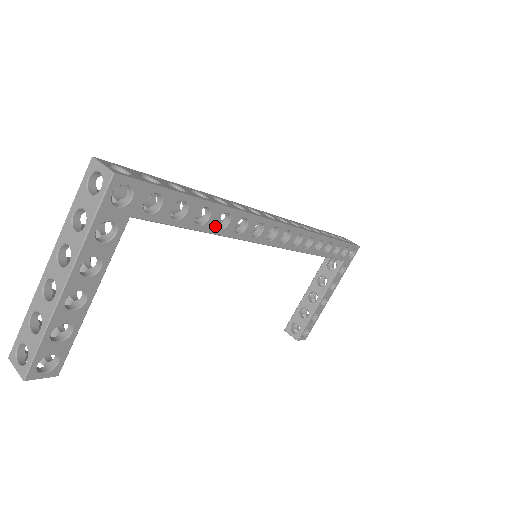
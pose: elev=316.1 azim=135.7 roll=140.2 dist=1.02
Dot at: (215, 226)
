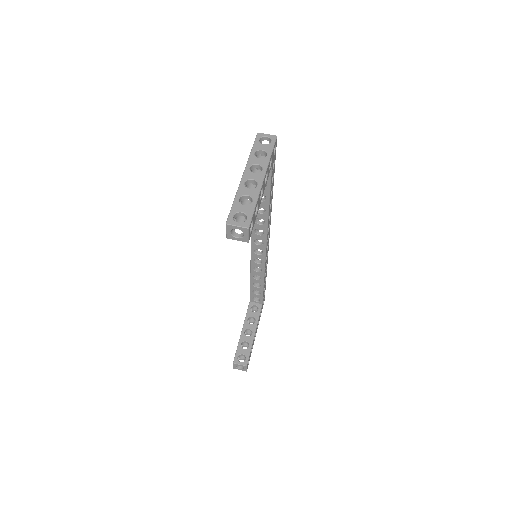
Dot at: occluded
